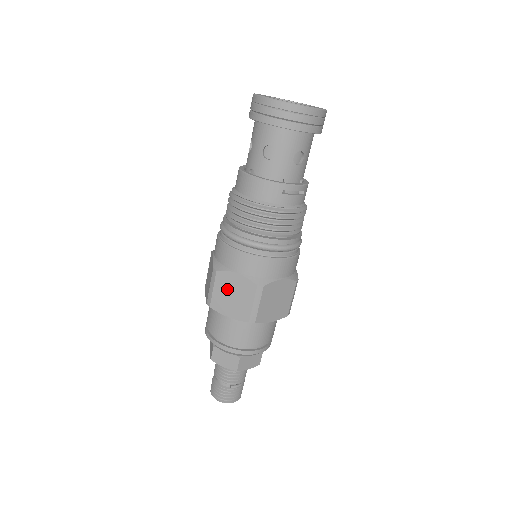
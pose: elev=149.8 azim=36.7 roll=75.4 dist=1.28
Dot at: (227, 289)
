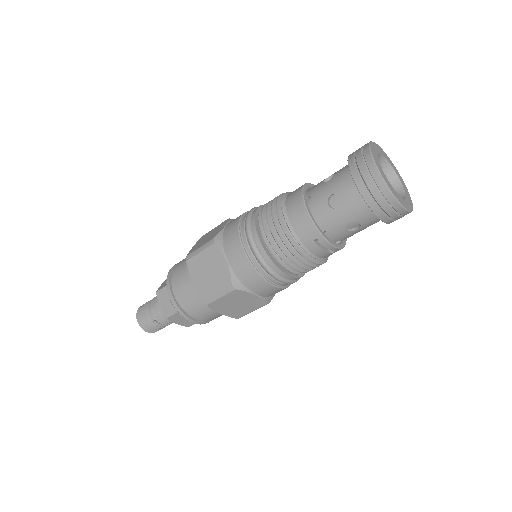
Dot at: (209, 263)
